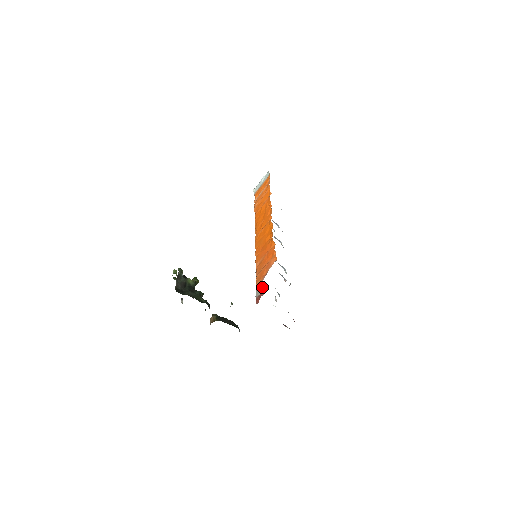
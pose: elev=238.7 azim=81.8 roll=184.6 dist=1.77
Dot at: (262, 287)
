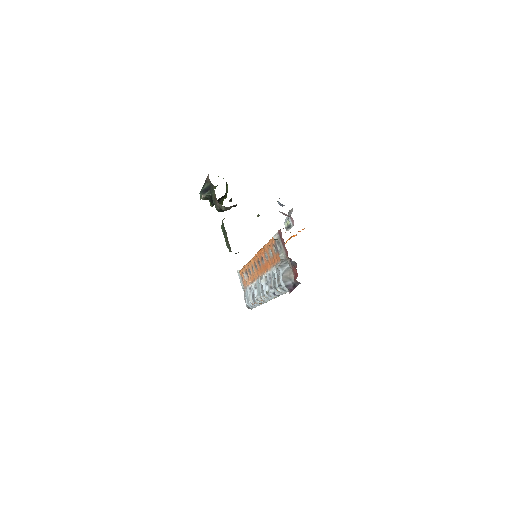
Dot at: (287, 229)
